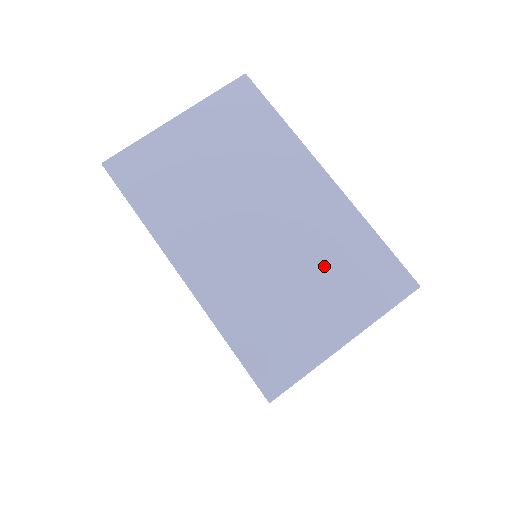
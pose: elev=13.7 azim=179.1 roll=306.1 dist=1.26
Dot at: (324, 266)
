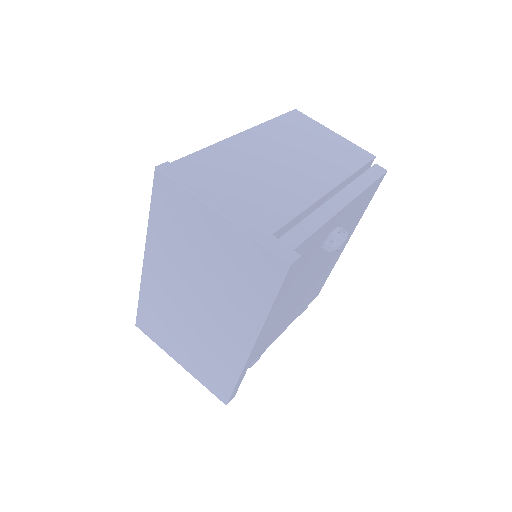
Dot at: (201, 349)
